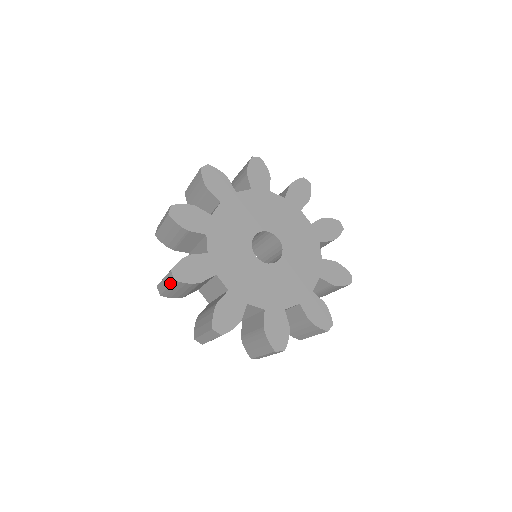
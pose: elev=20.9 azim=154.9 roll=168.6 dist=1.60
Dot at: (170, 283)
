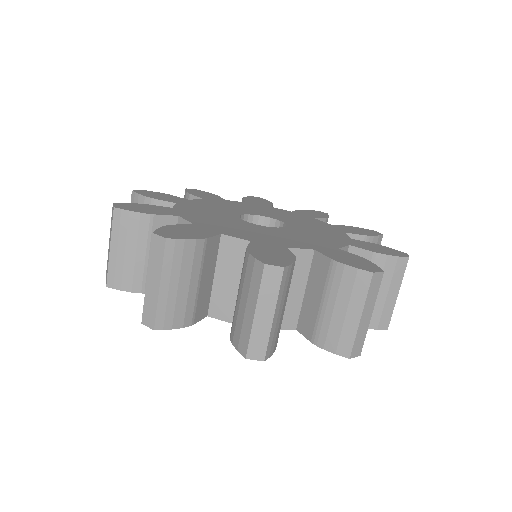
Dot at: occluded
